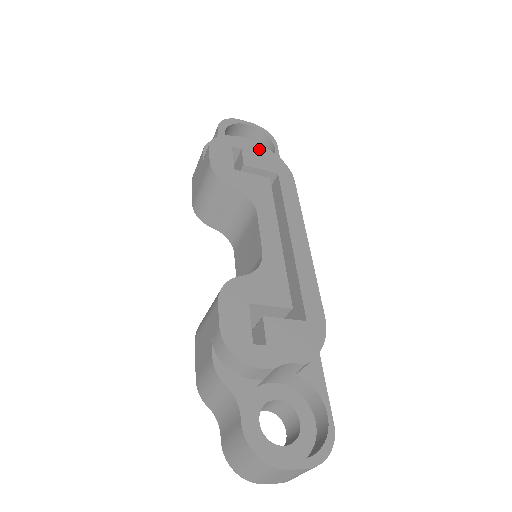
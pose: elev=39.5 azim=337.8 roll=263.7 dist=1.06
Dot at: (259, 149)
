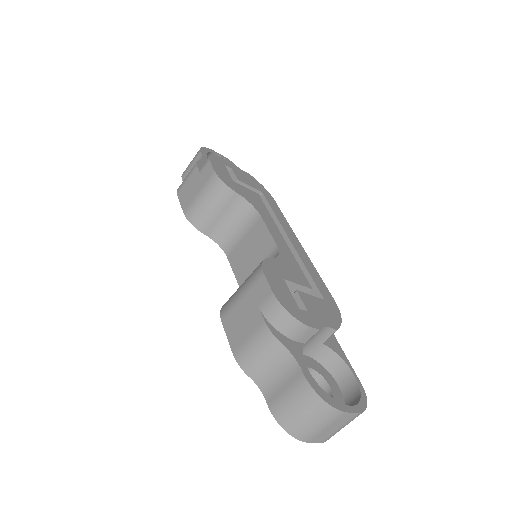
Dot at: (243, 172)
